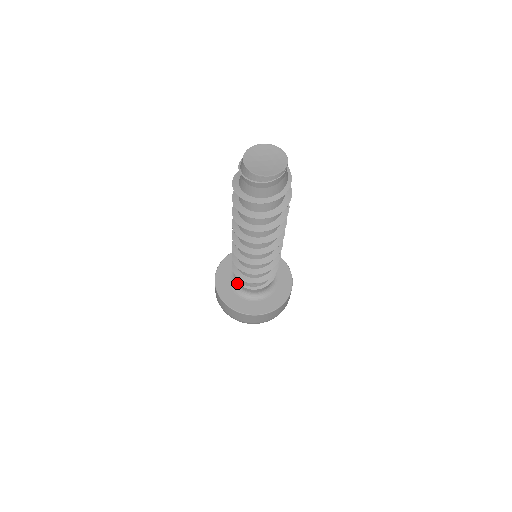
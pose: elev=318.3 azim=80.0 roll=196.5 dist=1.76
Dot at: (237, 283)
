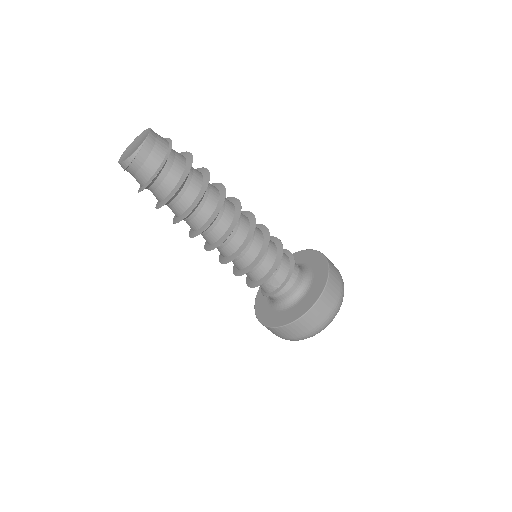
Dot at: occluded
